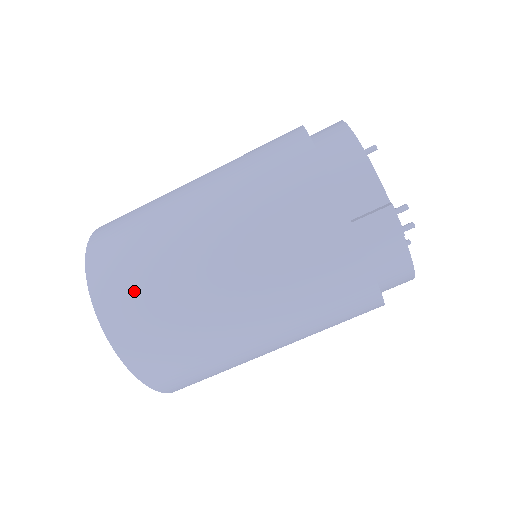
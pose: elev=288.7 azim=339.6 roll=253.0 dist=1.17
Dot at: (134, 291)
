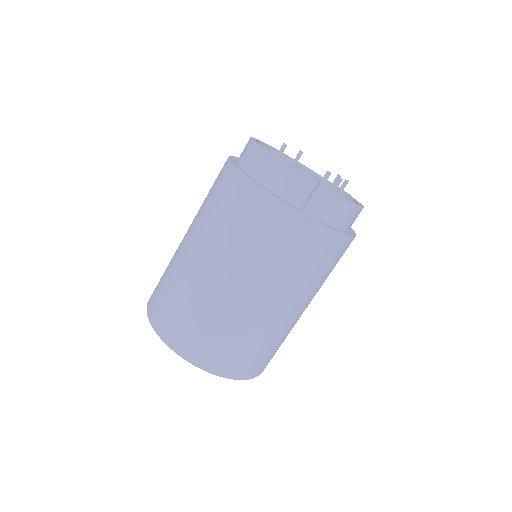
Dot at: (202, 335)
